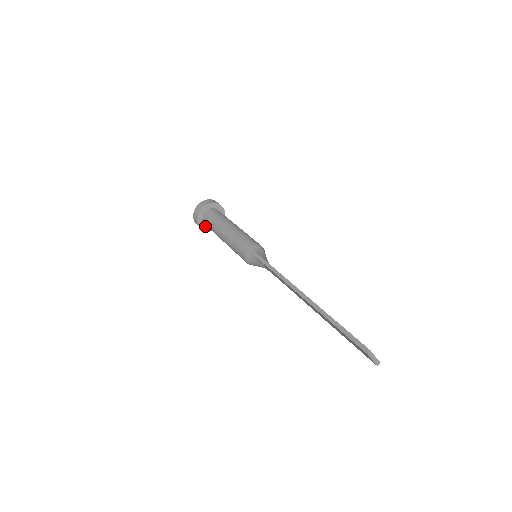
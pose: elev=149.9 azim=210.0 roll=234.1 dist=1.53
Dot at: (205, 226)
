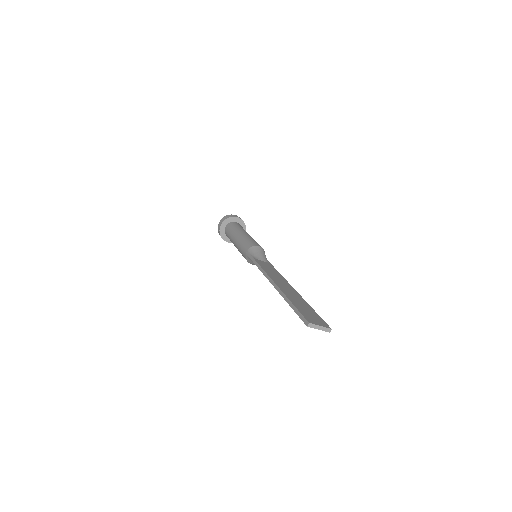
Dot at: occluded
